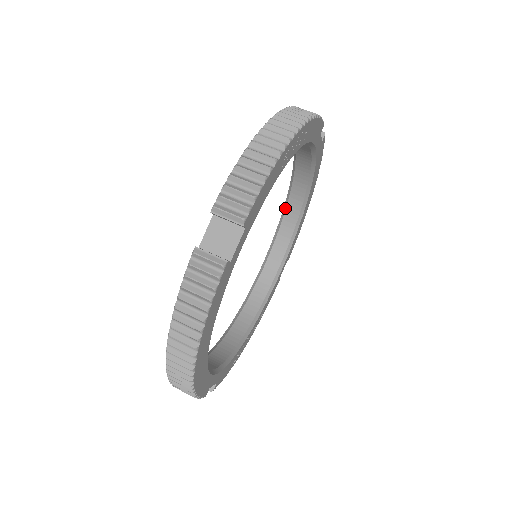
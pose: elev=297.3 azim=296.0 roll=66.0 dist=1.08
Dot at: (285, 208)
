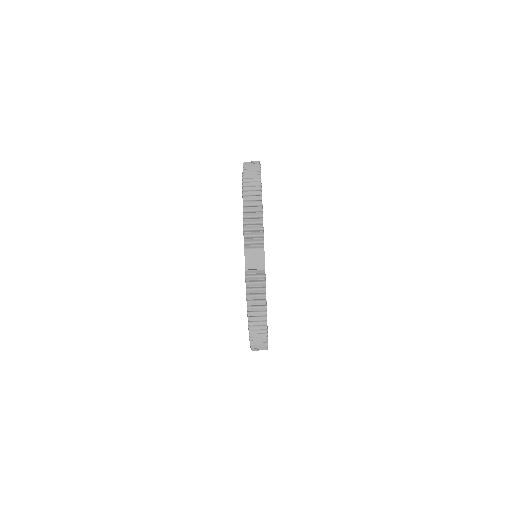
Dot at: occluded
